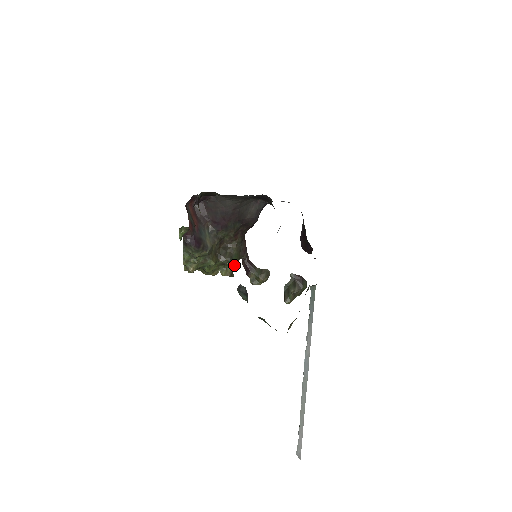
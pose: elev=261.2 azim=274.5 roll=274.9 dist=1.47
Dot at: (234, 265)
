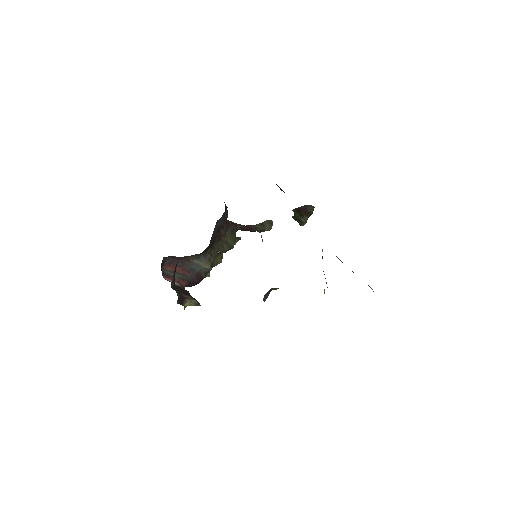
Dot at: occluded
